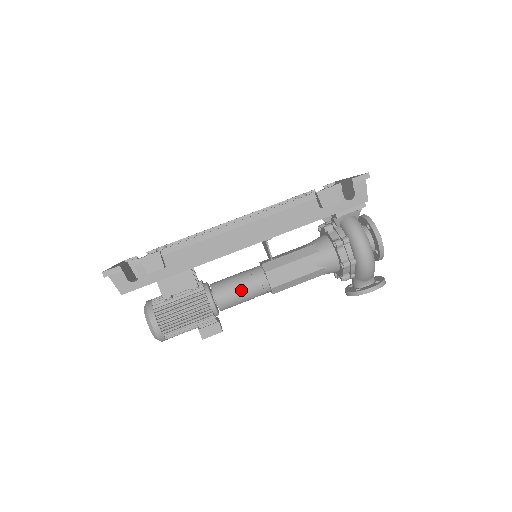
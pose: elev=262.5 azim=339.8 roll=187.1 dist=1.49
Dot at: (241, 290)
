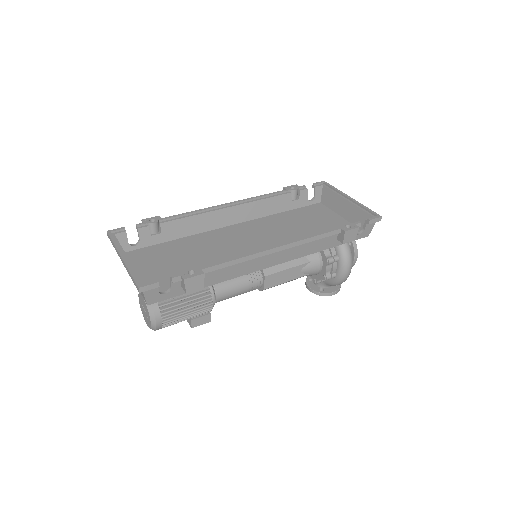
Dot at: (240, 290)
